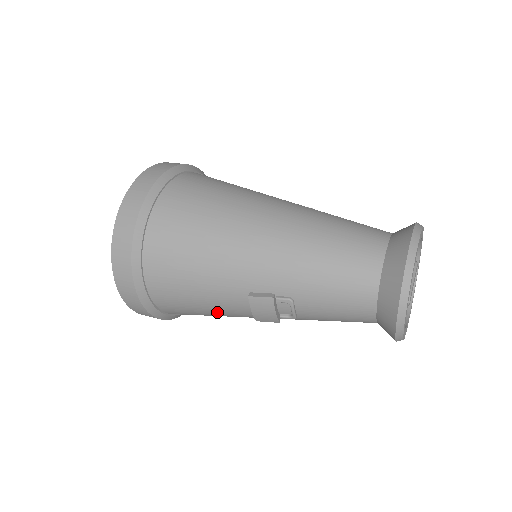
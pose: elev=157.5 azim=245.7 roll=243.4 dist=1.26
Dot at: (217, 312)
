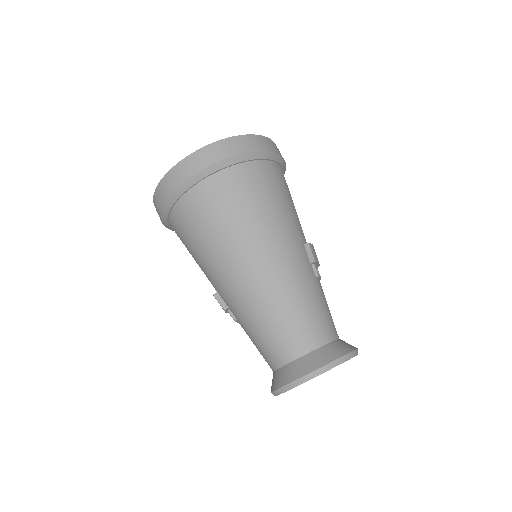
Dot at: occluded
